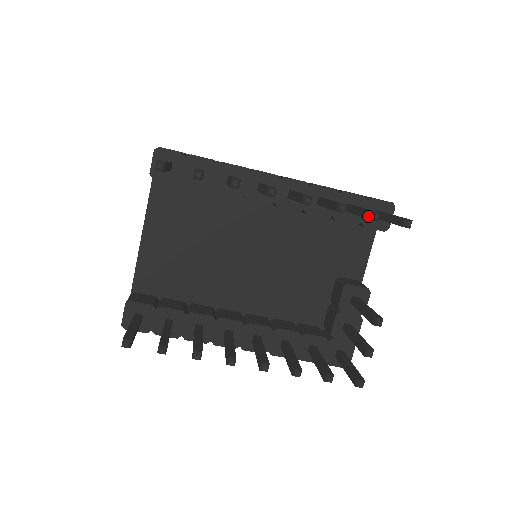
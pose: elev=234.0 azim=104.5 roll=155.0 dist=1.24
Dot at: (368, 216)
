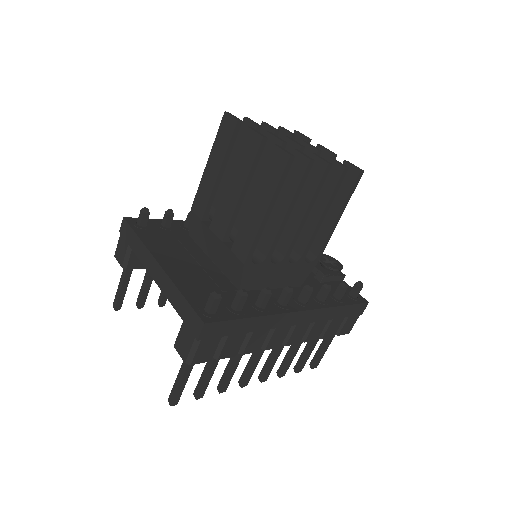
Dot at: (295, 368)
